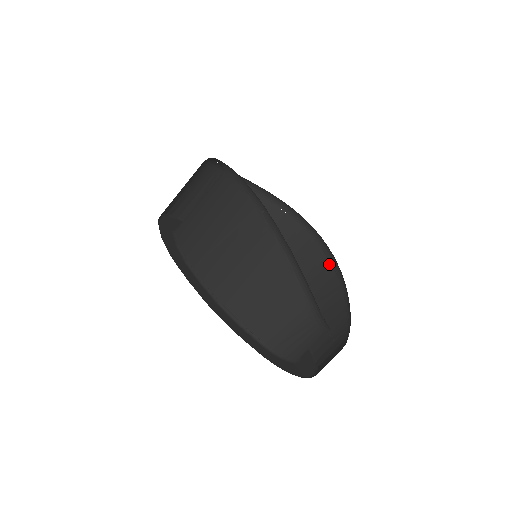
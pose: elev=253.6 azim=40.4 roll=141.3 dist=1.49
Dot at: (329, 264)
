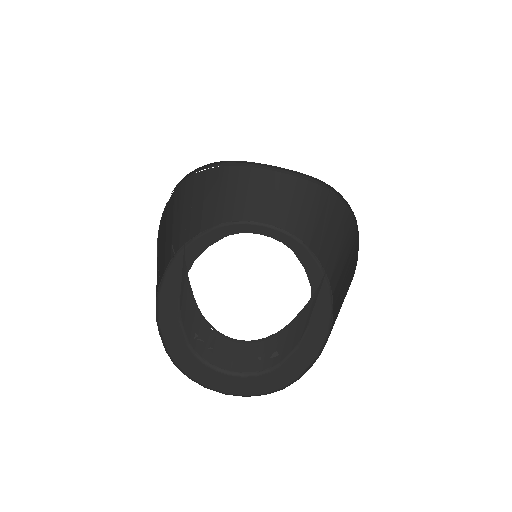
Dot at: (355, 268)
